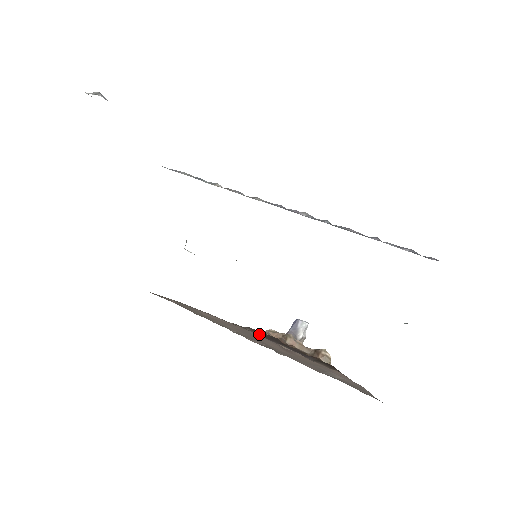
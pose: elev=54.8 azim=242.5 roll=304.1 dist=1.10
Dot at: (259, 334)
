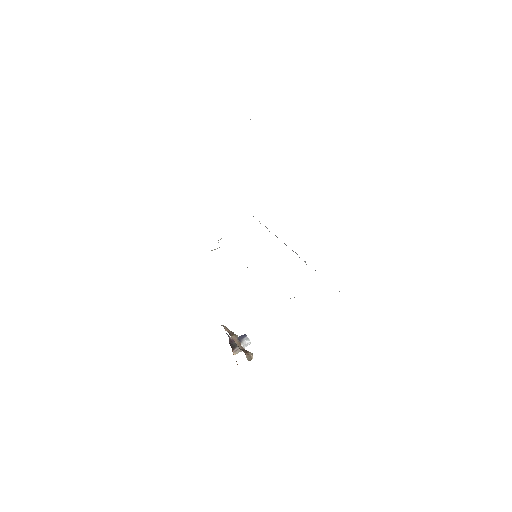
Dot at: occluded
